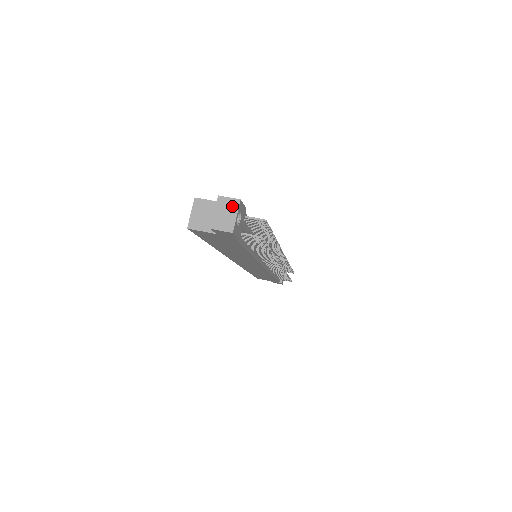
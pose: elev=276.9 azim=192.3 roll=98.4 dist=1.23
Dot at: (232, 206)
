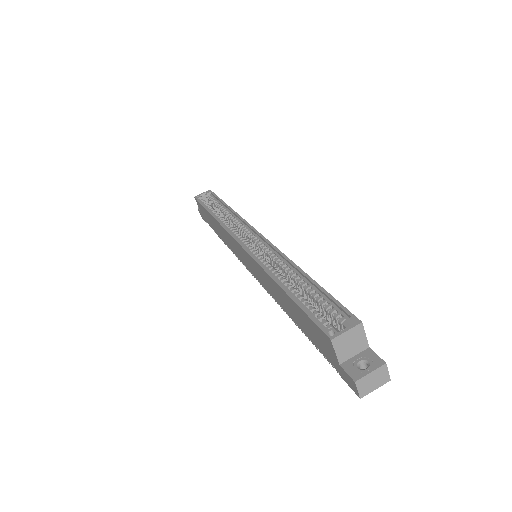
Dot at: (382, 380)
